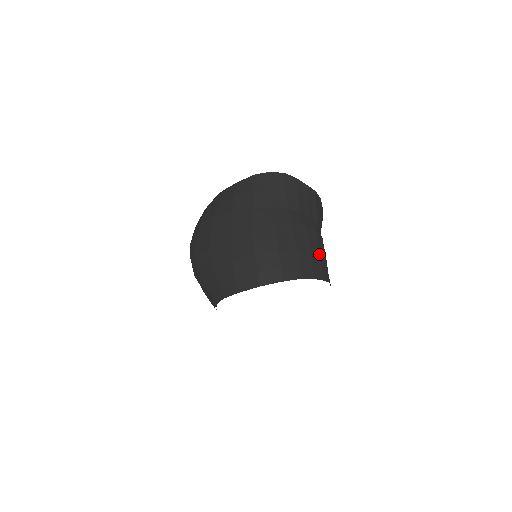
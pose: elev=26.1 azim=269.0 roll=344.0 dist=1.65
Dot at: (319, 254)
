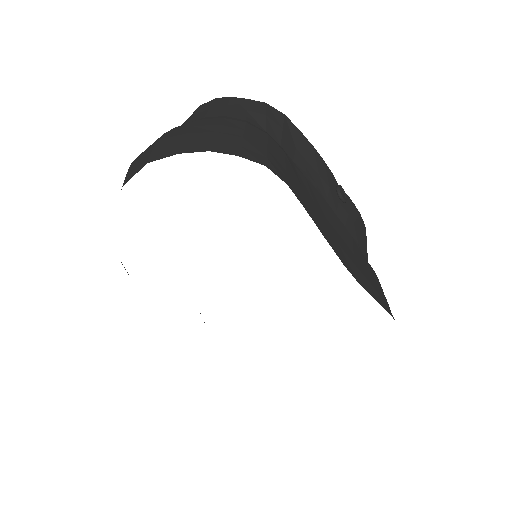
Dot at: (240, 135)
